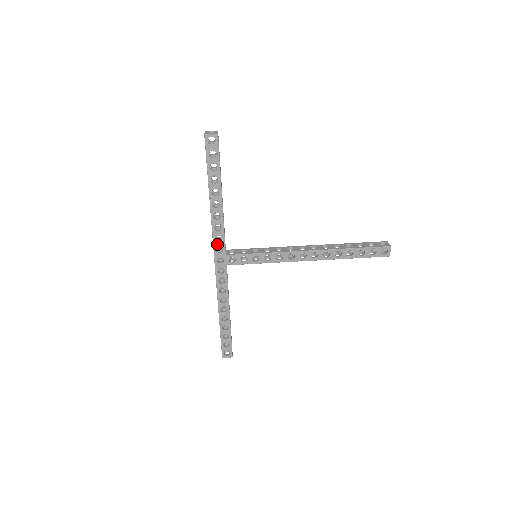
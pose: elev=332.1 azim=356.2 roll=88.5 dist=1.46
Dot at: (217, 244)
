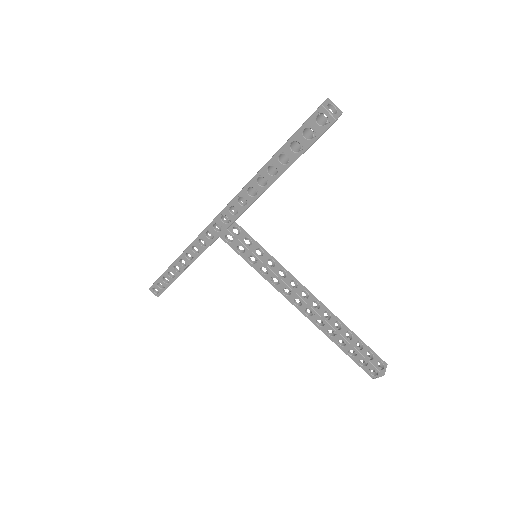
Dot at: (228, 212)
